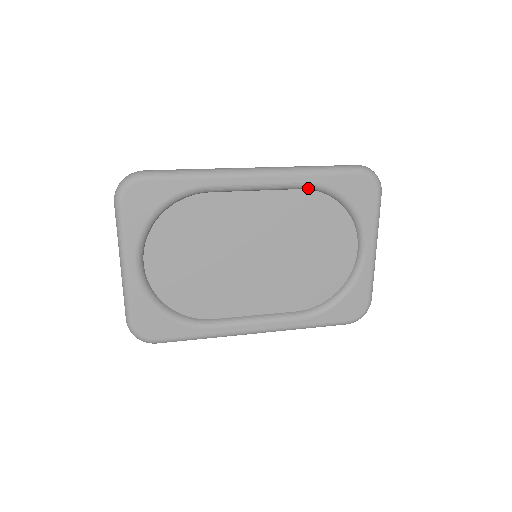
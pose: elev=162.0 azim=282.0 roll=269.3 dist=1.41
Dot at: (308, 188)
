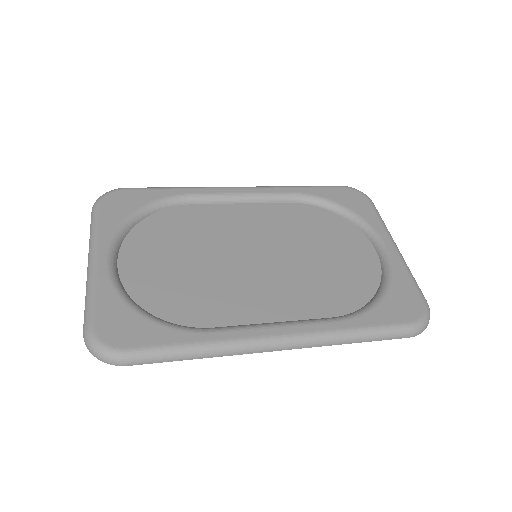
Dot at: (295, 199)
